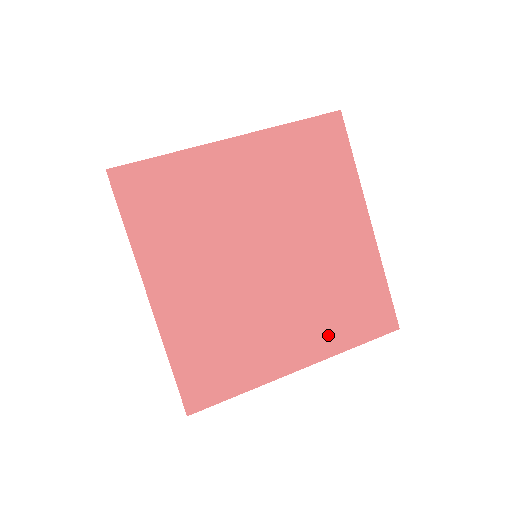
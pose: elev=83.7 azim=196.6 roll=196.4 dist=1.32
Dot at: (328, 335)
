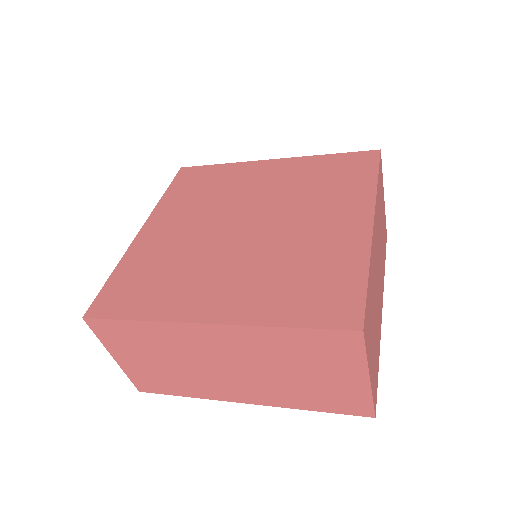
Dot at: (260, 303)
